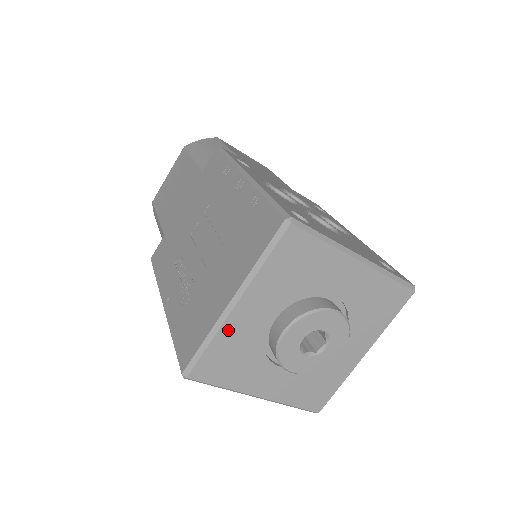
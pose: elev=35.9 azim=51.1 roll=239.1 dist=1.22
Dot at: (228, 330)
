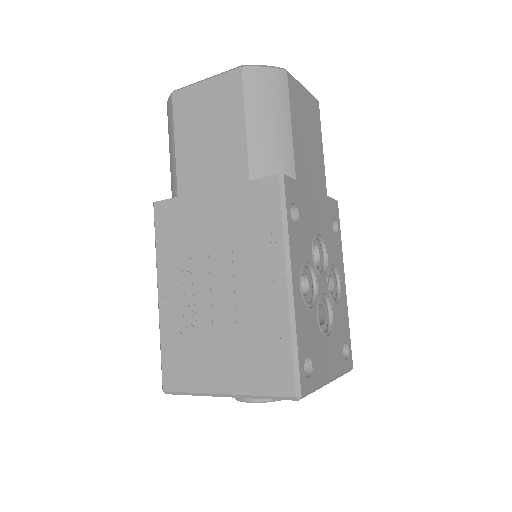
Dot at: occluded
